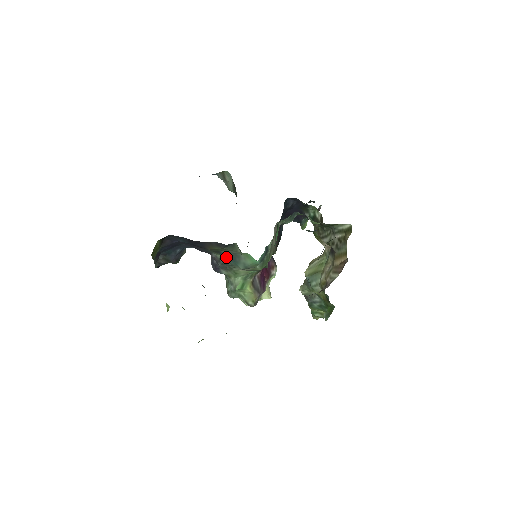
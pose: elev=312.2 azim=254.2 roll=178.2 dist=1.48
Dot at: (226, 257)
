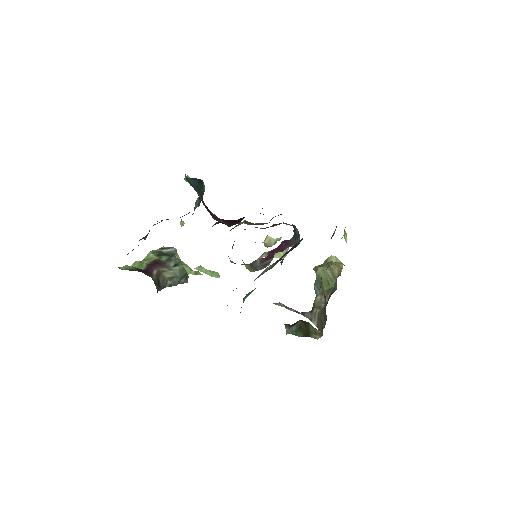
Dot at: occluded
